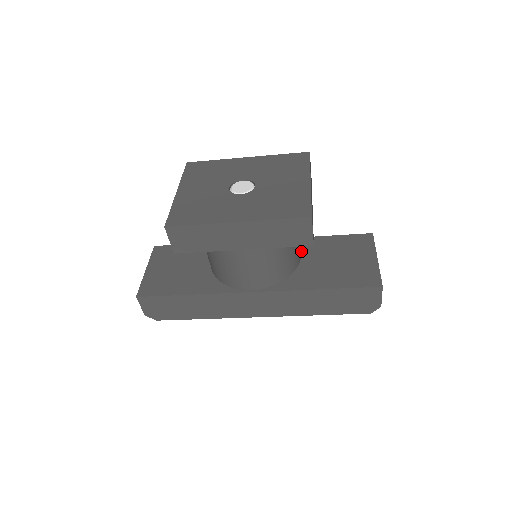
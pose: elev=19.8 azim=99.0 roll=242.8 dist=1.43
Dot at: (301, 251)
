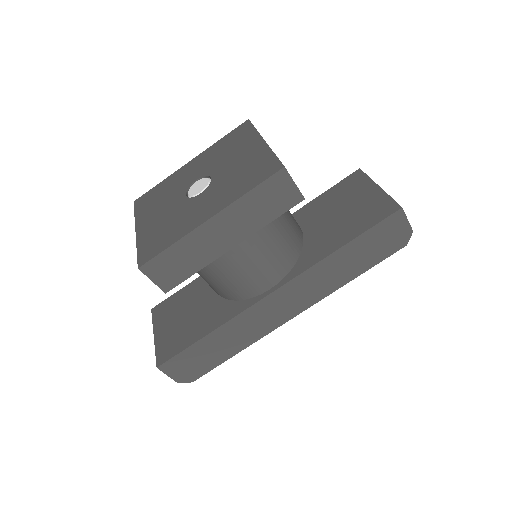
Dot at: occluded
